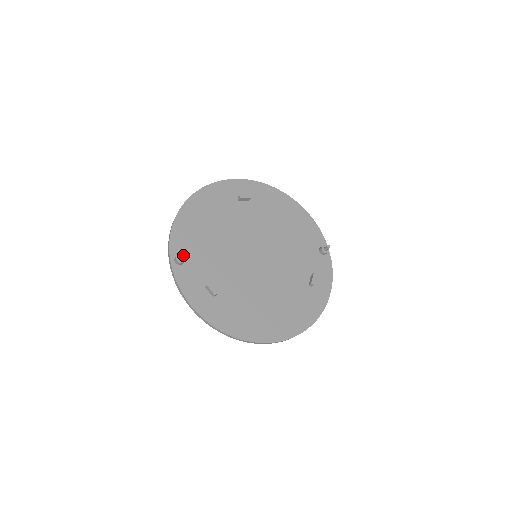
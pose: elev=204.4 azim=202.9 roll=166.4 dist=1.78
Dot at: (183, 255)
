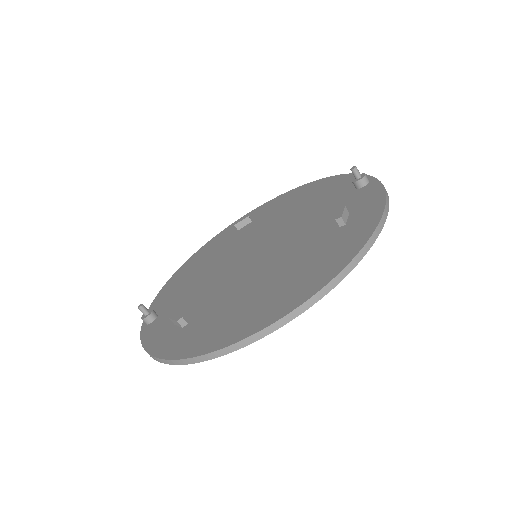
Dot at: (141, 305)
